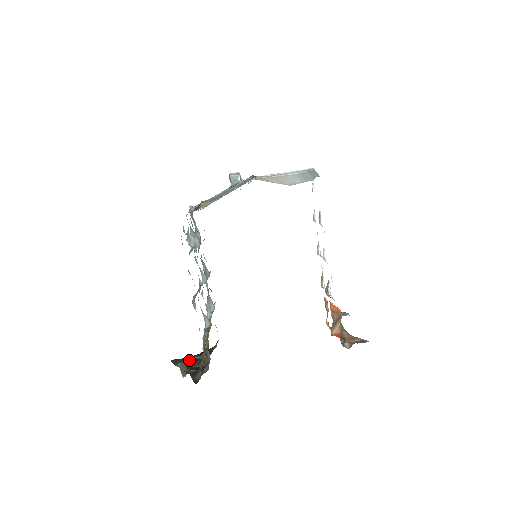
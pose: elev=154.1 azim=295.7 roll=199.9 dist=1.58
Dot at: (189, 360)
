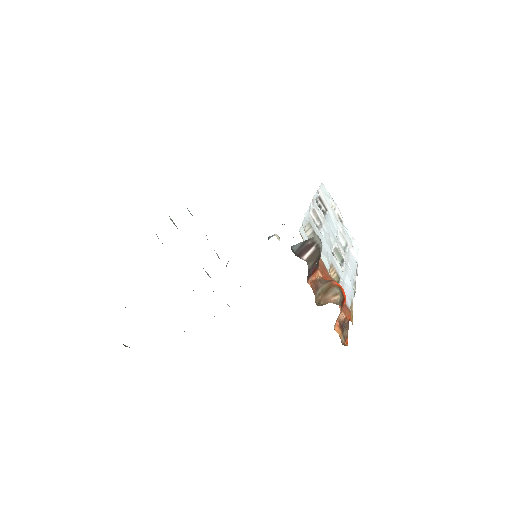
Dot at: occluded
